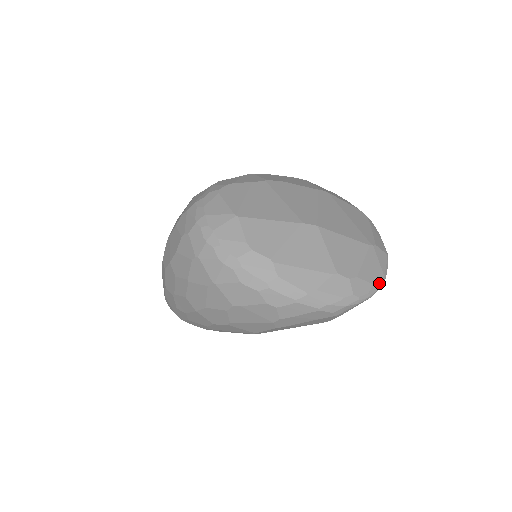
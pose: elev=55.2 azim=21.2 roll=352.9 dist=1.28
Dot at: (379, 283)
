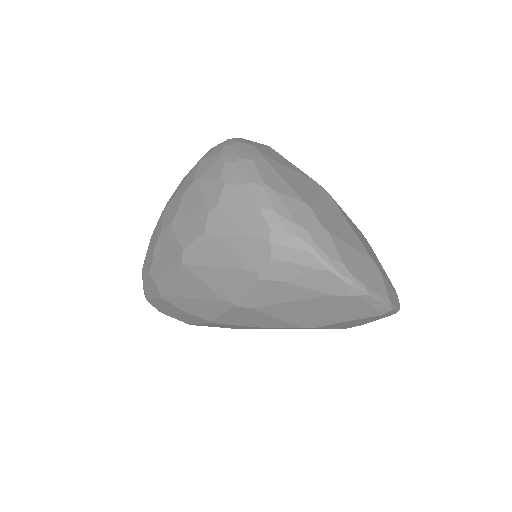
Dot at: (352, 275)
